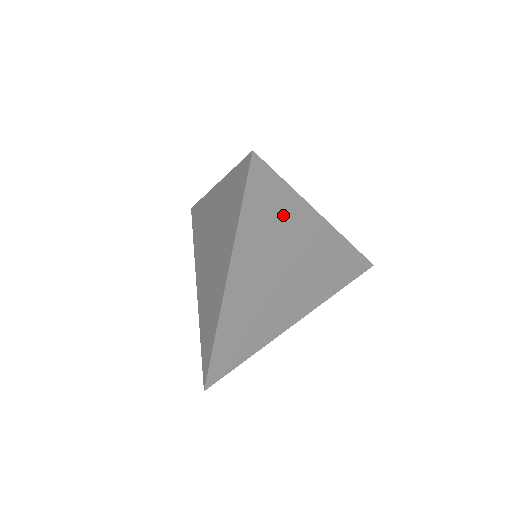
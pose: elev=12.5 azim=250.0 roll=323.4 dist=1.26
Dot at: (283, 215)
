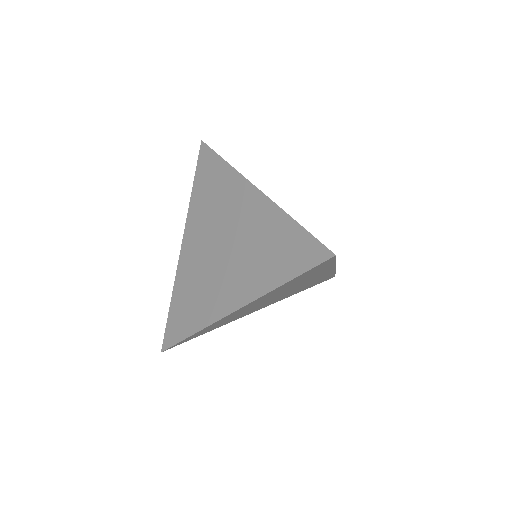
Dot at: (312, 275)
